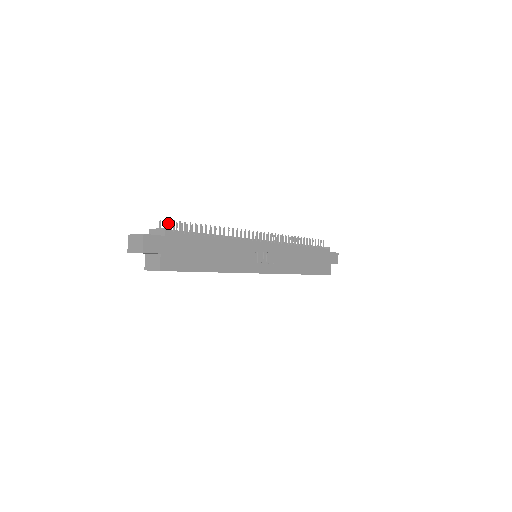
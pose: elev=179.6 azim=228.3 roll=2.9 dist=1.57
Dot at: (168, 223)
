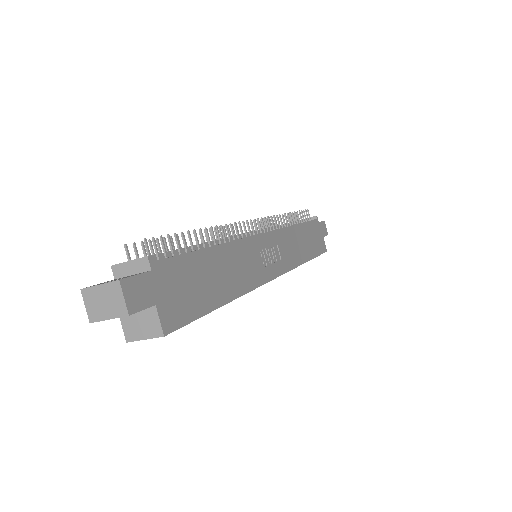
Dot at: (146, 245)
